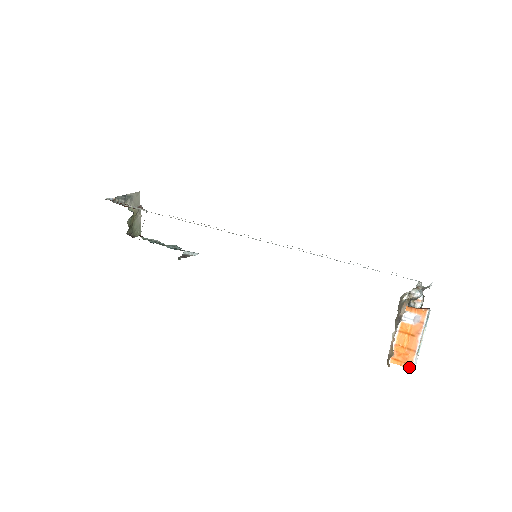
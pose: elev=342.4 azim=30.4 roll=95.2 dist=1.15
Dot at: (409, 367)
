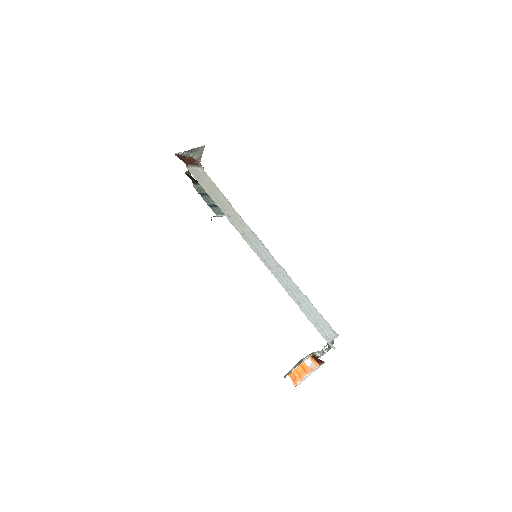
Dot at: (295, 384)
